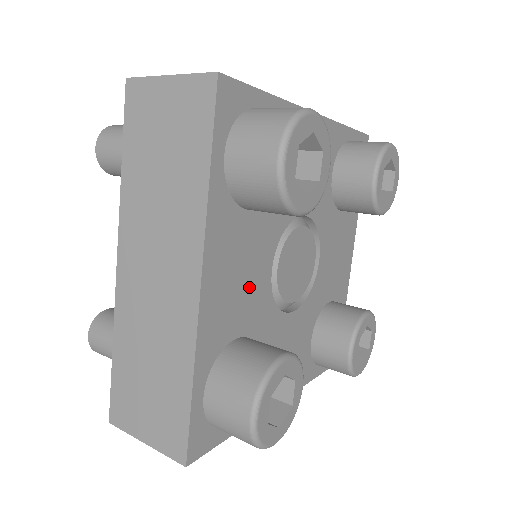
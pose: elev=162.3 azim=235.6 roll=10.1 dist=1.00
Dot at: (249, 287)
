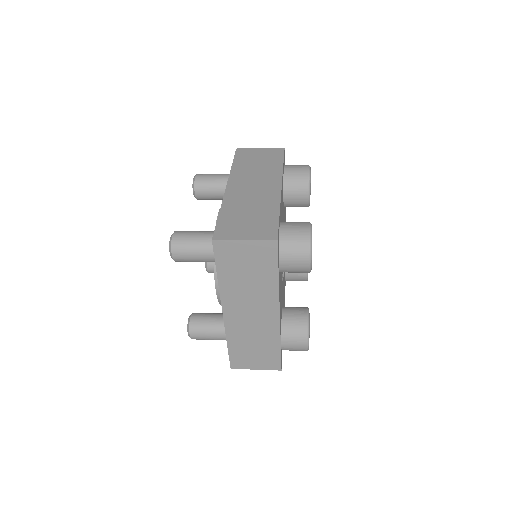
Dot at: (281, 292)
